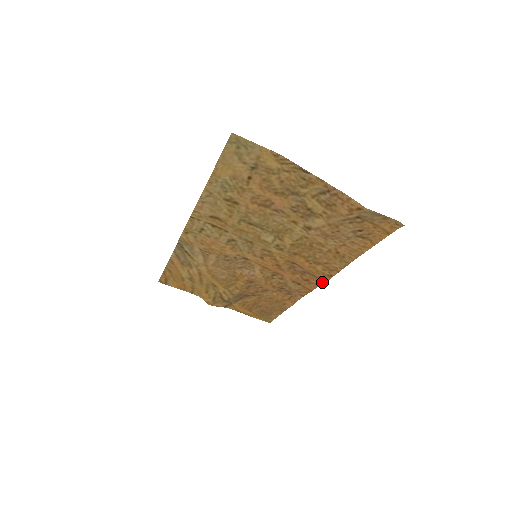
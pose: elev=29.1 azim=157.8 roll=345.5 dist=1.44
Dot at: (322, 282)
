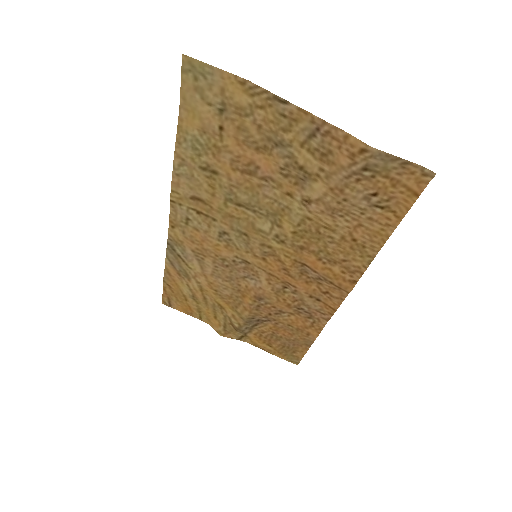
Dot at: (345, 294)
